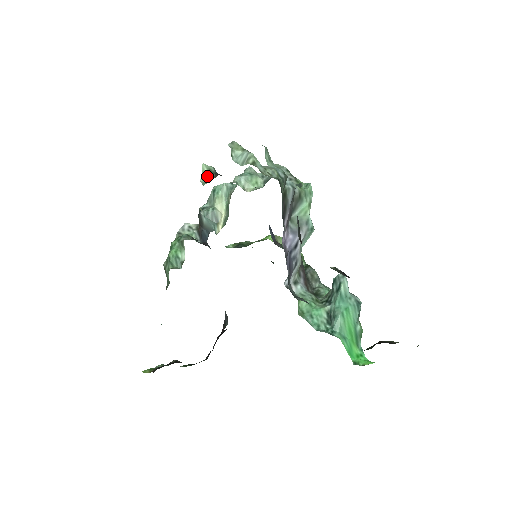
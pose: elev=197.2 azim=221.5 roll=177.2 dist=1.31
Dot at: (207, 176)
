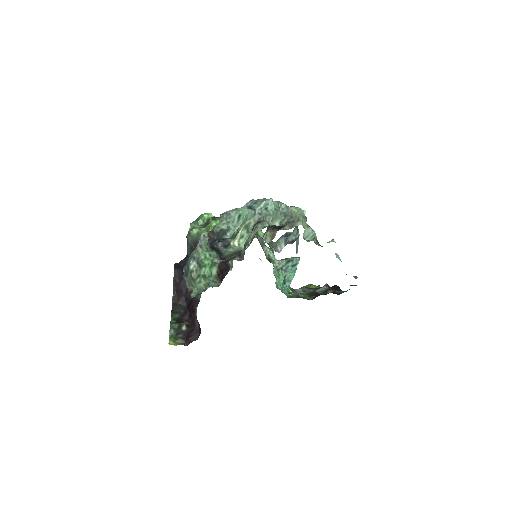
Dot at: (266, 232)
